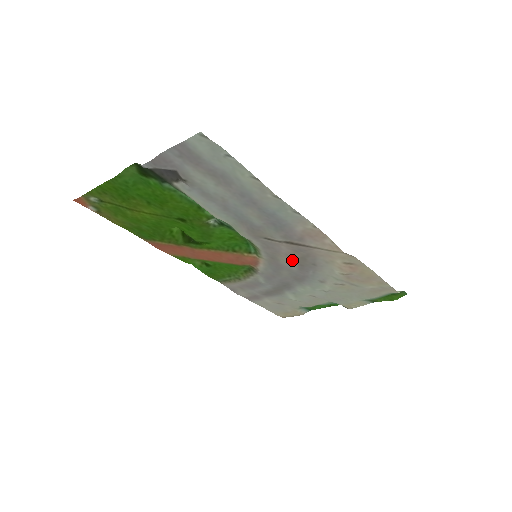
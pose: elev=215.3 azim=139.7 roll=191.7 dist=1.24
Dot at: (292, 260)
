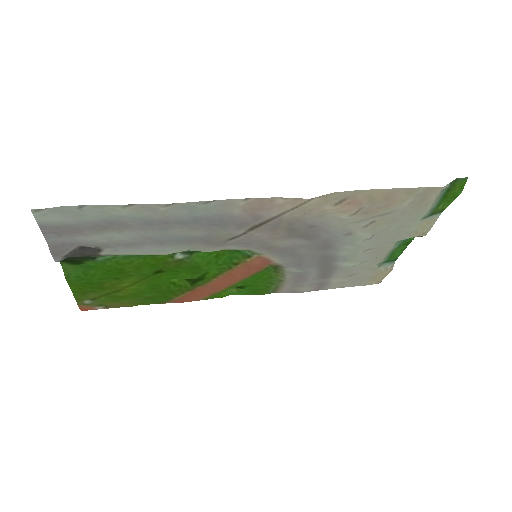
Dot at: (285, 238)
